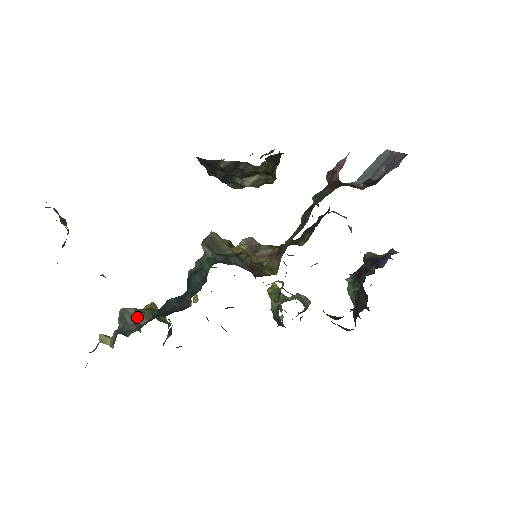
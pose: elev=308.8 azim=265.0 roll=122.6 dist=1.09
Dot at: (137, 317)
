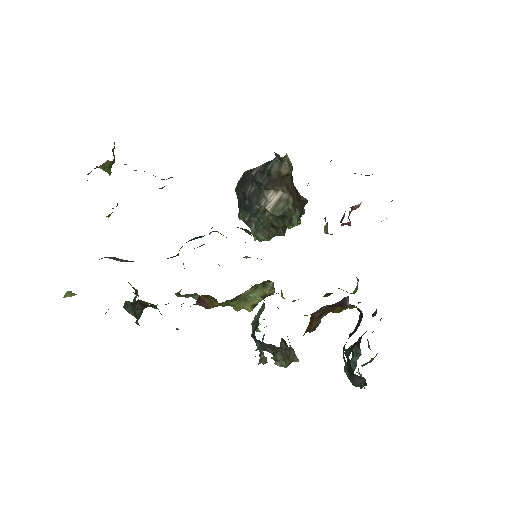
Dot at: (119, 259)
